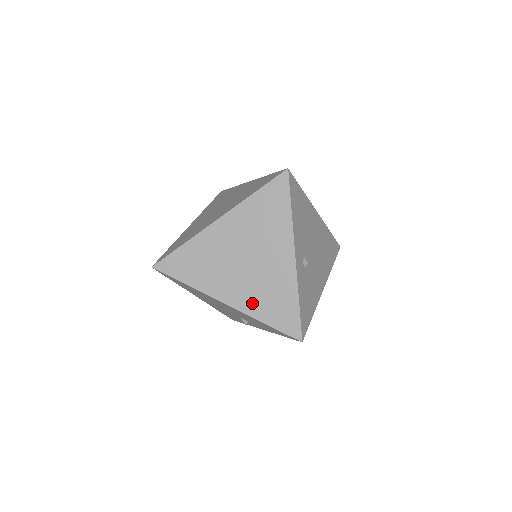
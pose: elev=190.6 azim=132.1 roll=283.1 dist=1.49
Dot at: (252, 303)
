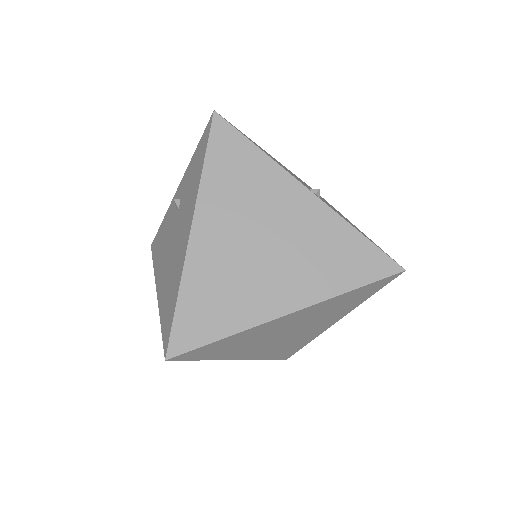
Dot at: (265, 354)
